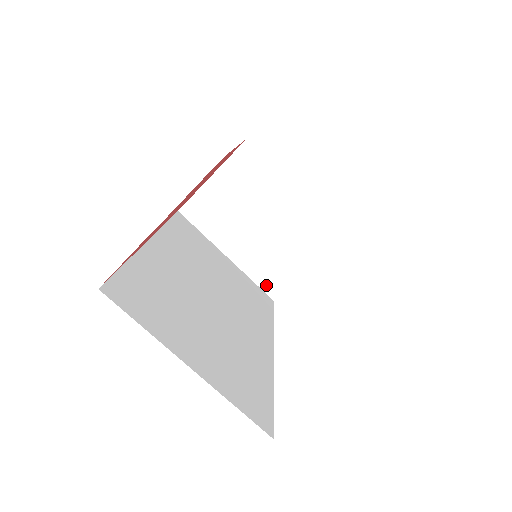
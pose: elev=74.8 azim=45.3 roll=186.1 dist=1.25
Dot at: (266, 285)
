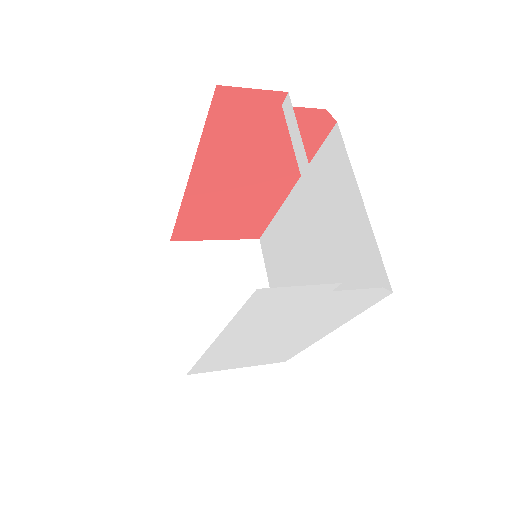
Dot at: (191, 354)
